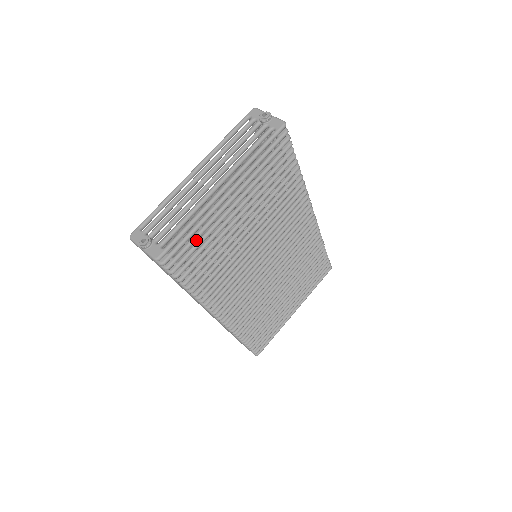
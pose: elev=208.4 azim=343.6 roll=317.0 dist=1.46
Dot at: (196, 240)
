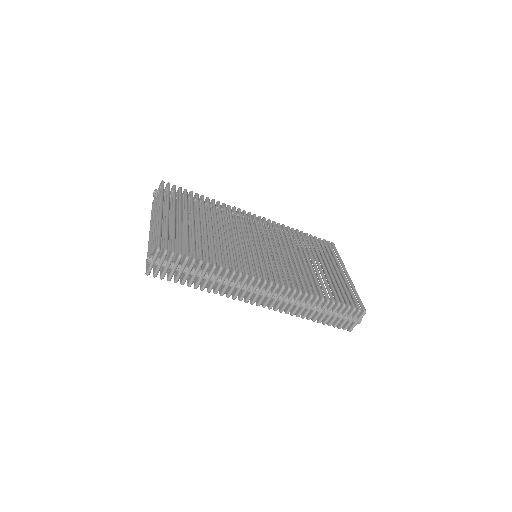
Dot at: (174, 236)
